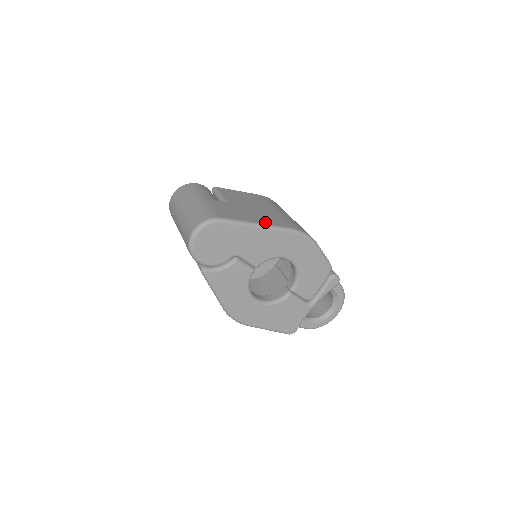
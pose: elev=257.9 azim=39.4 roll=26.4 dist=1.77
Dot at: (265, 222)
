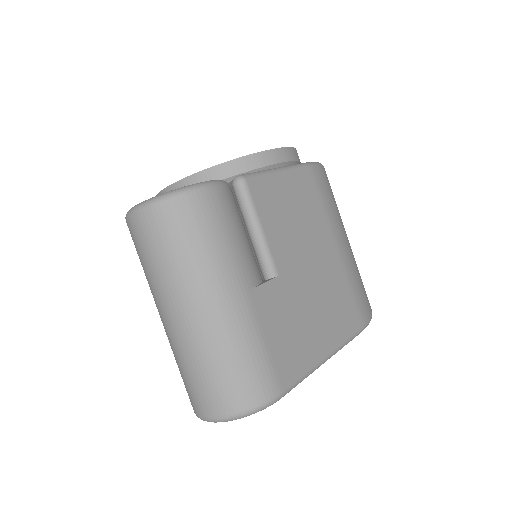
Dot at: (334, 339)
